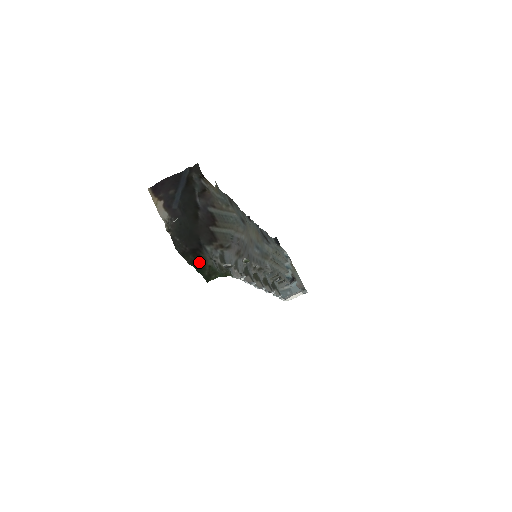
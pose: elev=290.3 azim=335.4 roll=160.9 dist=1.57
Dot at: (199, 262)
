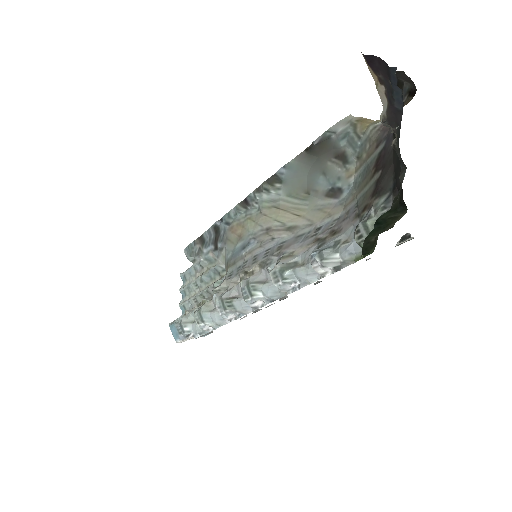
Dot at: (403, 212)
